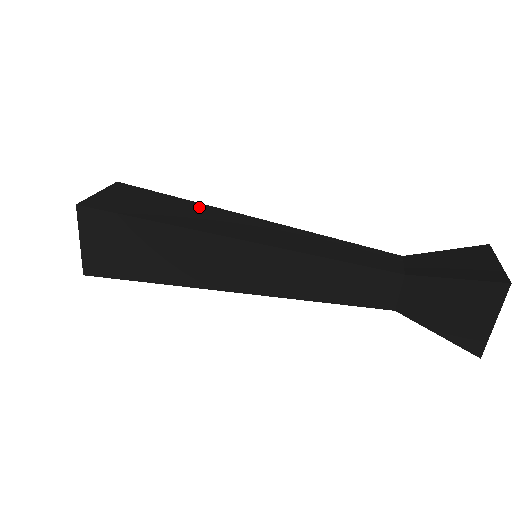
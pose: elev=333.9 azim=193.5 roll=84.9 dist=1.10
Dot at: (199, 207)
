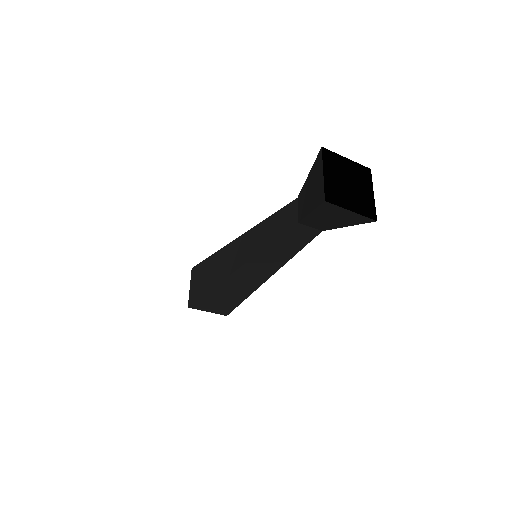
Dot at: occluded
